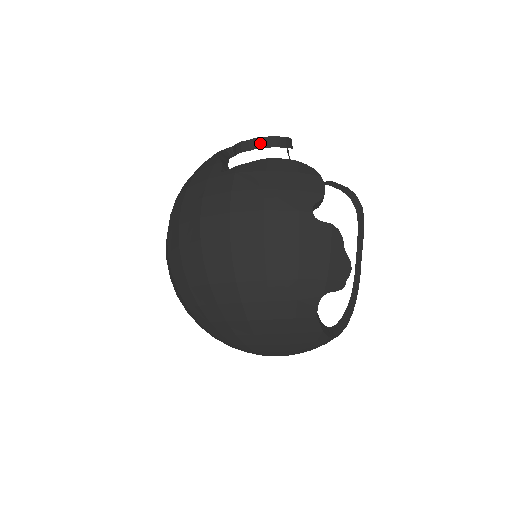
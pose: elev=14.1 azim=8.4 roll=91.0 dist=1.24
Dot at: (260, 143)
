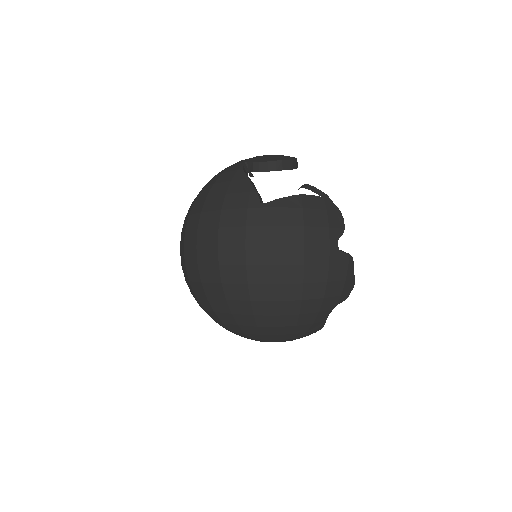
Dot at: (278, 166)
